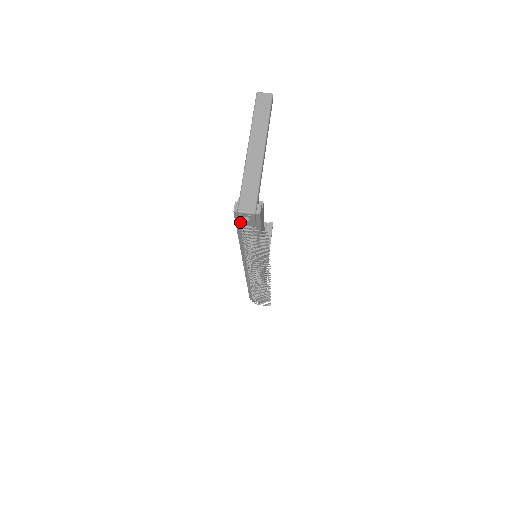
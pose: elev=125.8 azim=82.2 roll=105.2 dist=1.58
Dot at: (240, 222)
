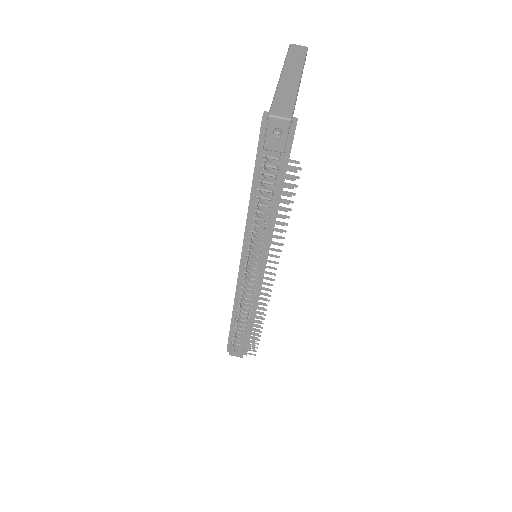
Dot at: (265, 142)
